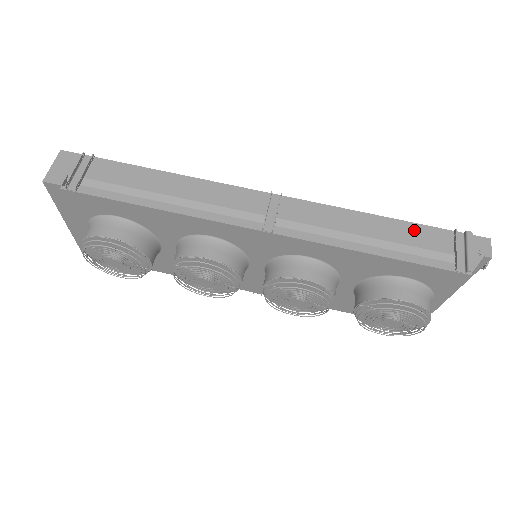
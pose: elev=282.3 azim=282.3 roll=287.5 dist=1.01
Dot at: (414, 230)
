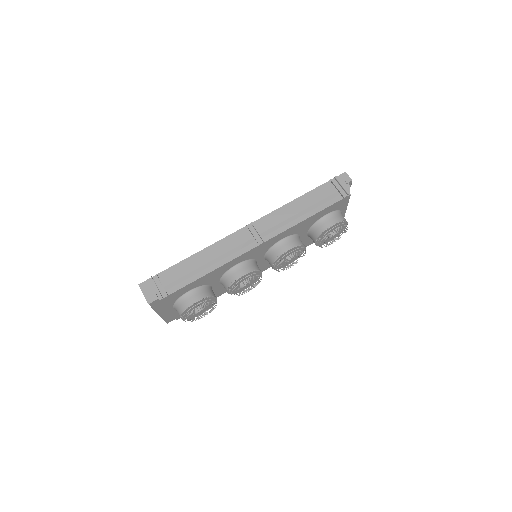
Dot at: (315, 193)
